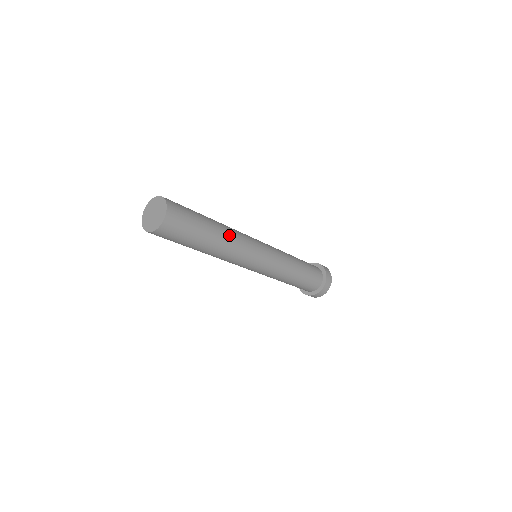
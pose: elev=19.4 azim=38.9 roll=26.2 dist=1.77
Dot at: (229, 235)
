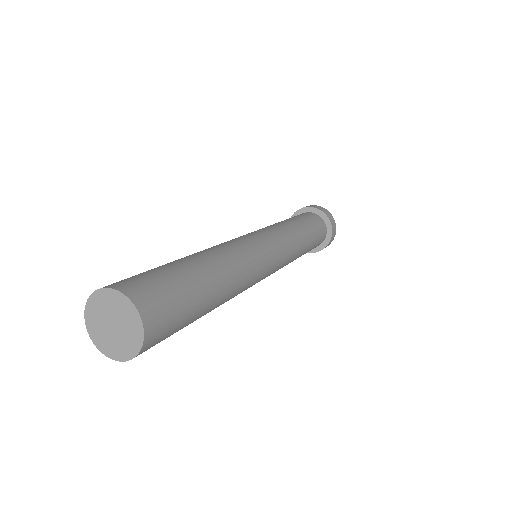
Dot at: (234, 289)
